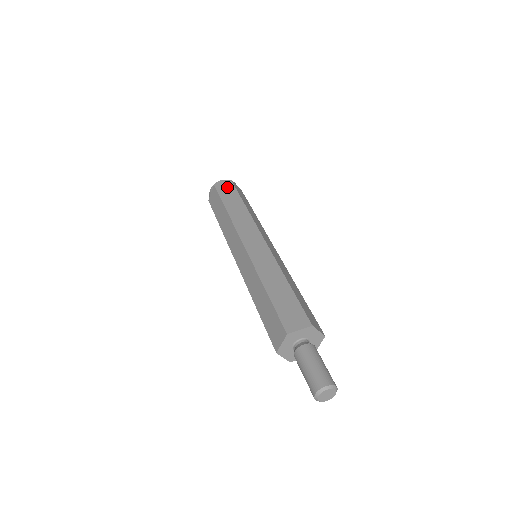
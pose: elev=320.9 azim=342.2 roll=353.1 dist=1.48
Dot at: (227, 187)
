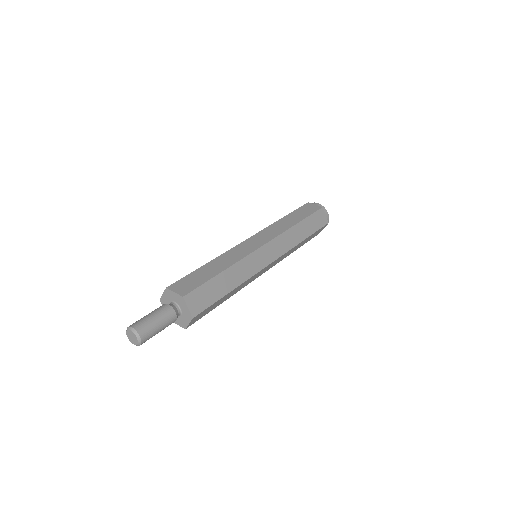
Dot at: occluded
